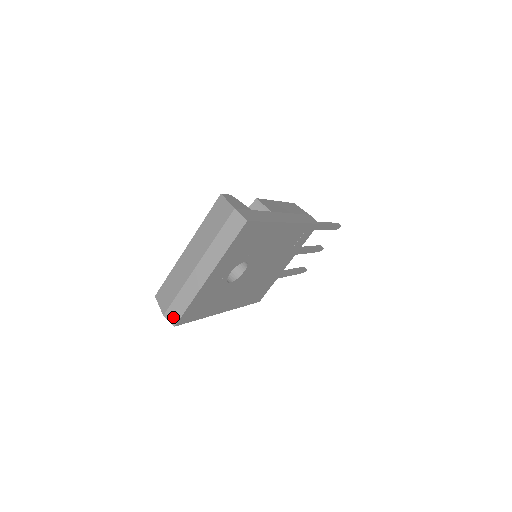
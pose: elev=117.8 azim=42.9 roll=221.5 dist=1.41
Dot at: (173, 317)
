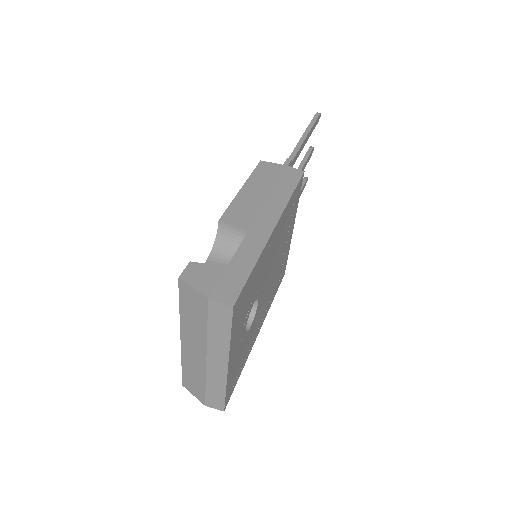
Dot at: (216, 405)
